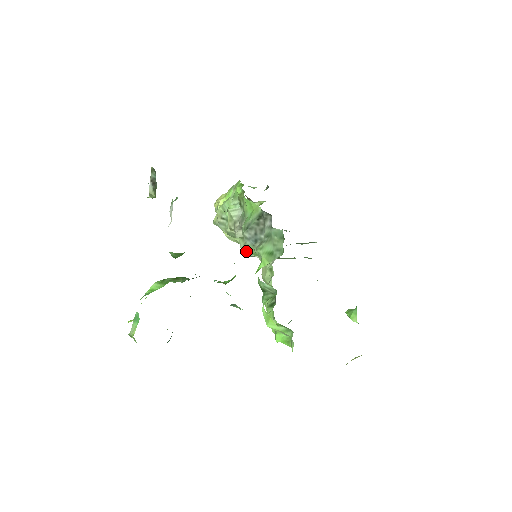
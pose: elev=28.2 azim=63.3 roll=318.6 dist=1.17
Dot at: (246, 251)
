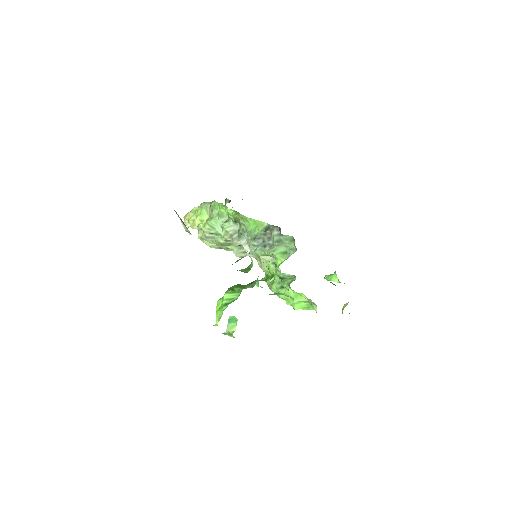
Dot at: (241, 254)
